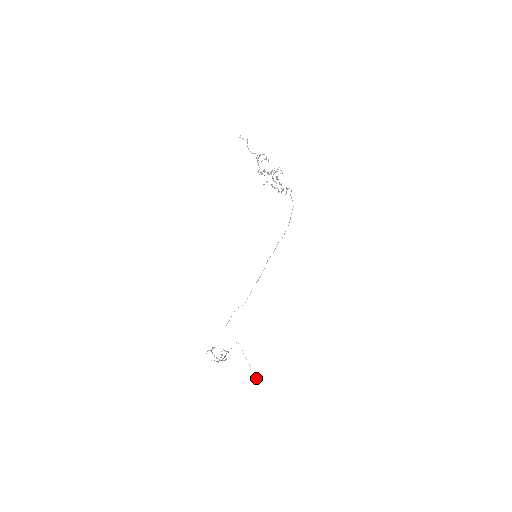
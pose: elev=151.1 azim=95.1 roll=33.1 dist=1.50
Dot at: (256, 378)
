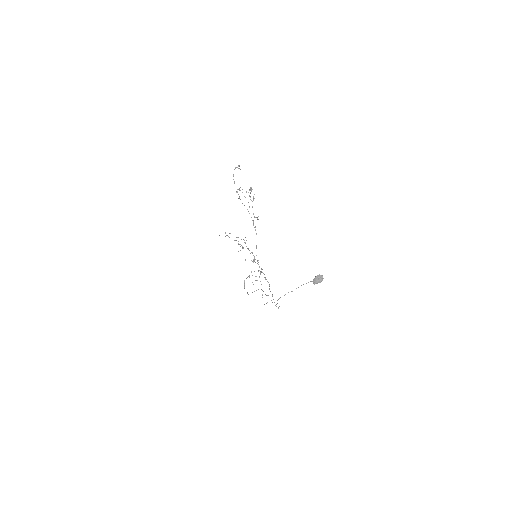
Dot at: (314, 279)
